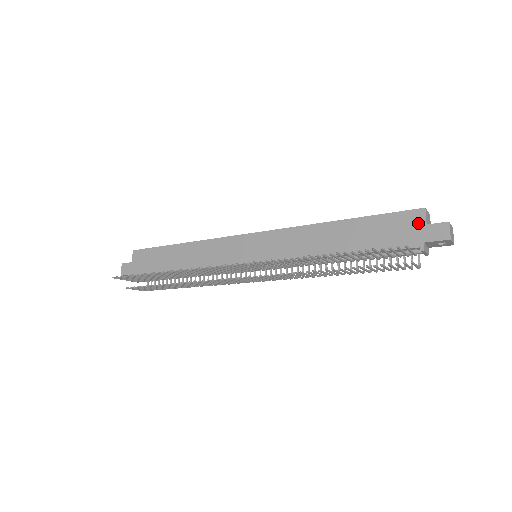
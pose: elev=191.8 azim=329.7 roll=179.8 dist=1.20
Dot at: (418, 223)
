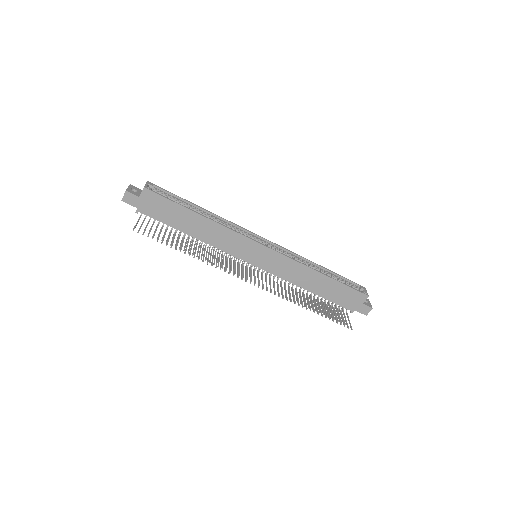
Dot at: (360, 301)
